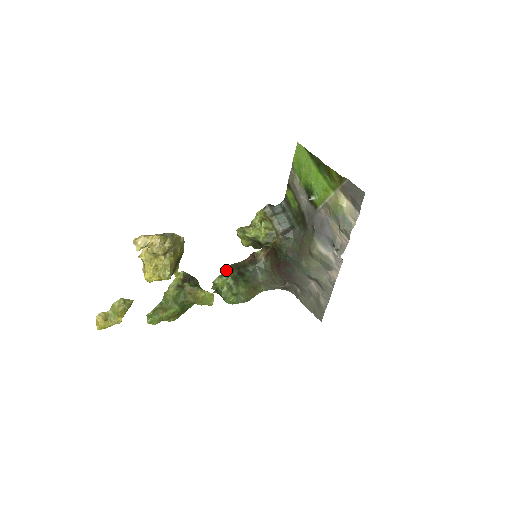
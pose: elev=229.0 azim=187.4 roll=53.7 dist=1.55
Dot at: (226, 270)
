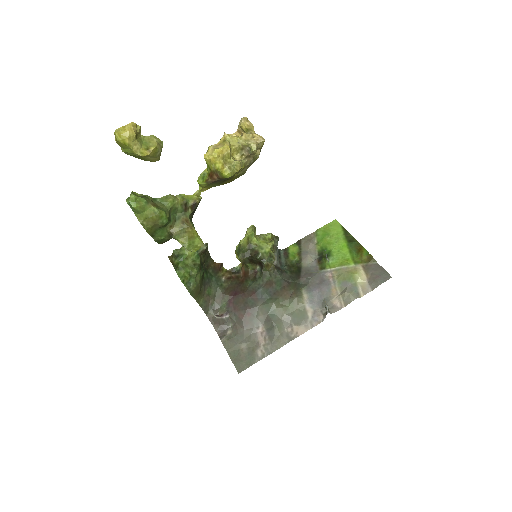
Dot at: (204, 248)
